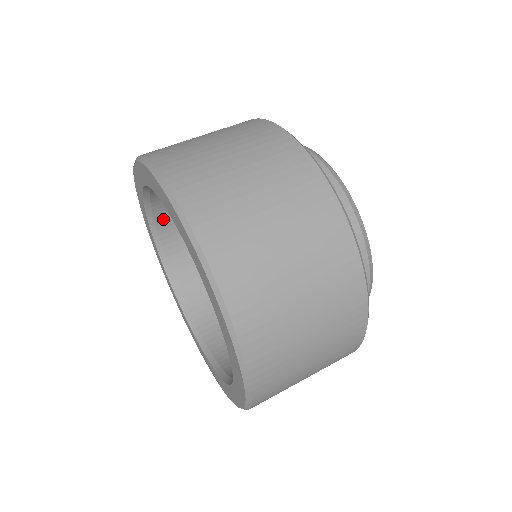
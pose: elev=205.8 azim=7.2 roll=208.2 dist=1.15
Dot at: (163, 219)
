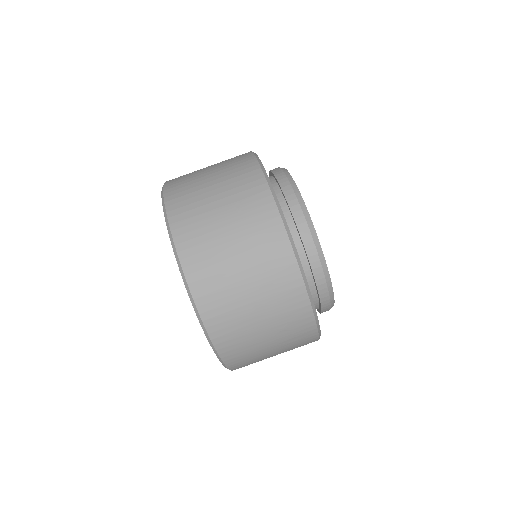
Dot at: occluded
